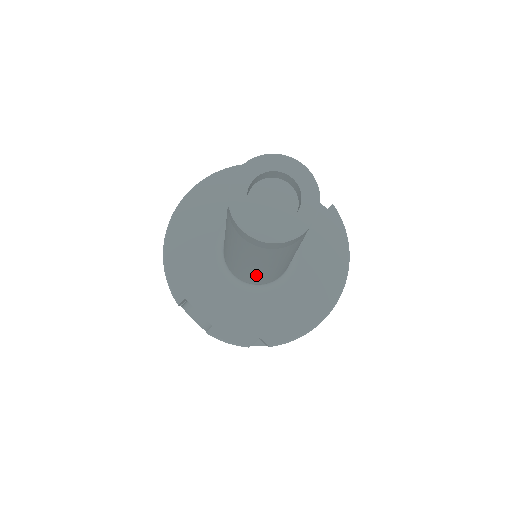
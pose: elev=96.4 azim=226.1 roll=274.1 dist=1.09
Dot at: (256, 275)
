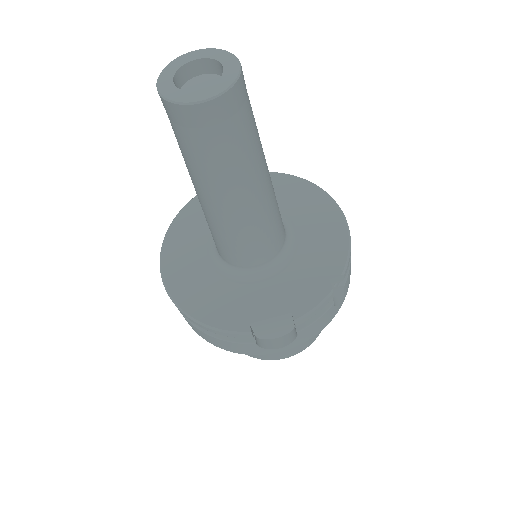
Dot at: (265, 218)
